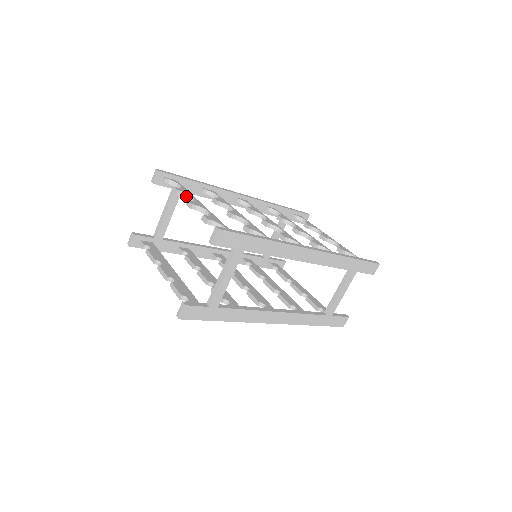
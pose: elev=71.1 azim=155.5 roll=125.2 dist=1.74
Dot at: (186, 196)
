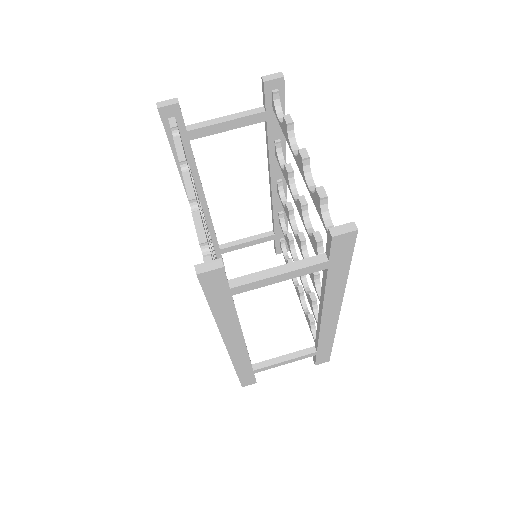
Dot at: (291, 137)
